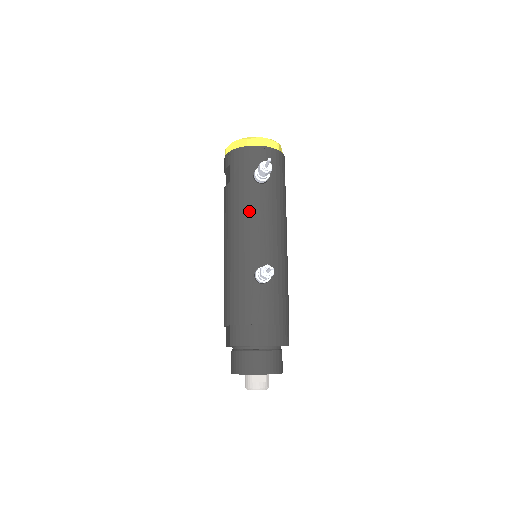
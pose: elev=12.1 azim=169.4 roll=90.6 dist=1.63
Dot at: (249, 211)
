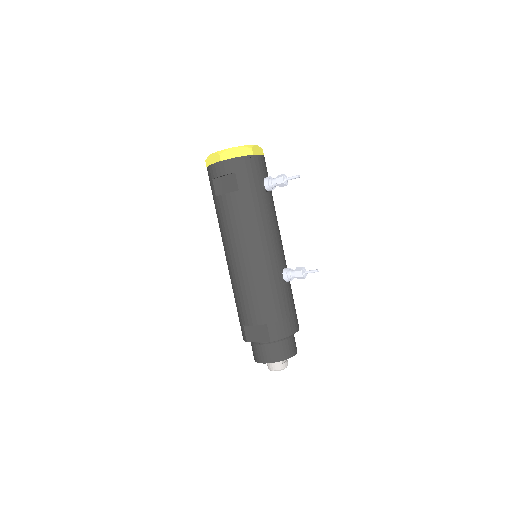
Dot at: (266, 219)
